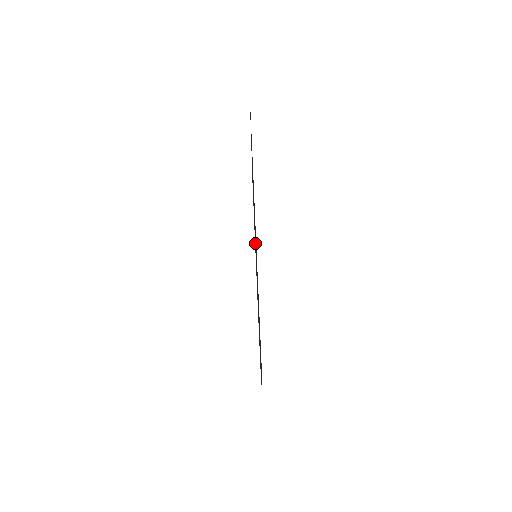
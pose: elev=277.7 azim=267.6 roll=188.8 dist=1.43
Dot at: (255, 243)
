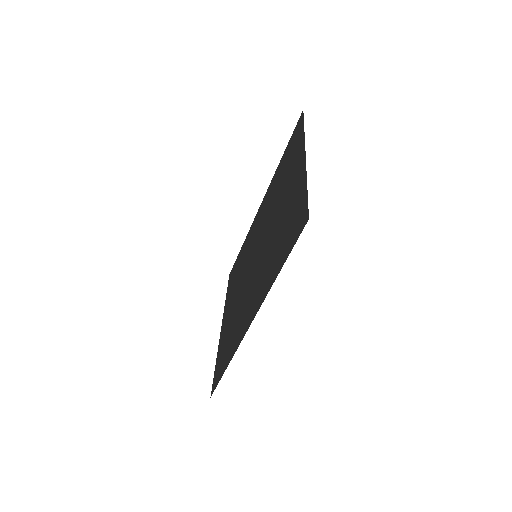
Dot at: (262, 239)
